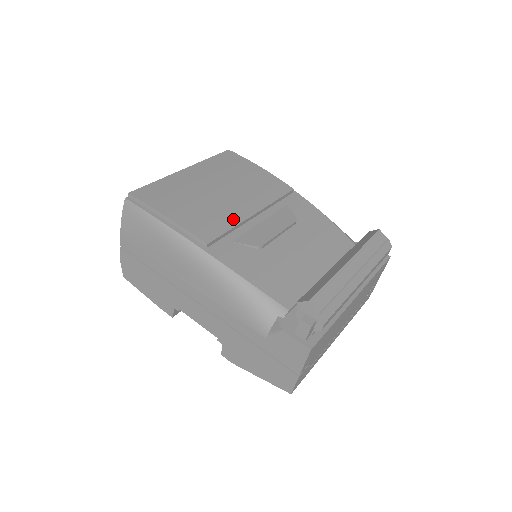
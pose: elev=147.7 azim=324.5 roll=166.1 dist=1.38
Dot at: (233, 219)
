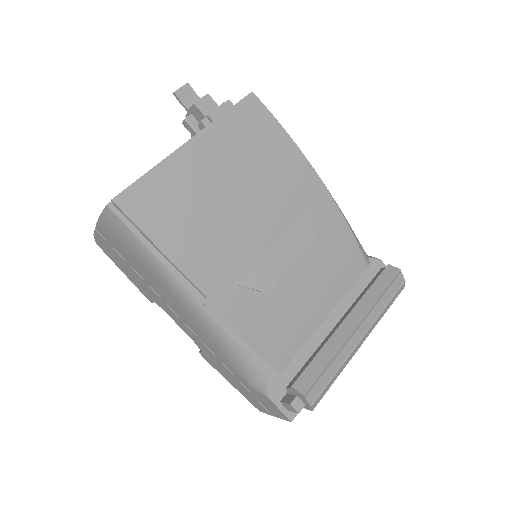
Dot at: (242, 249)
